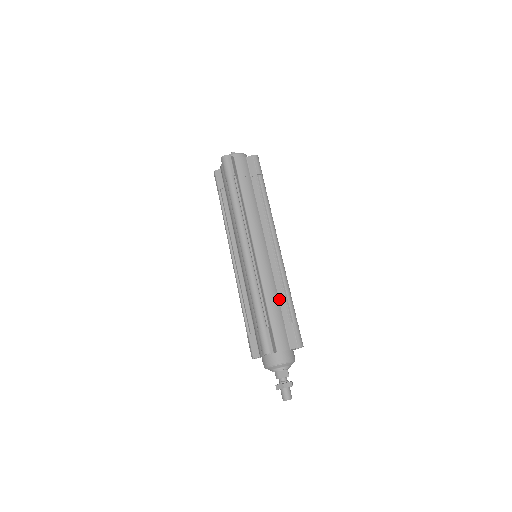
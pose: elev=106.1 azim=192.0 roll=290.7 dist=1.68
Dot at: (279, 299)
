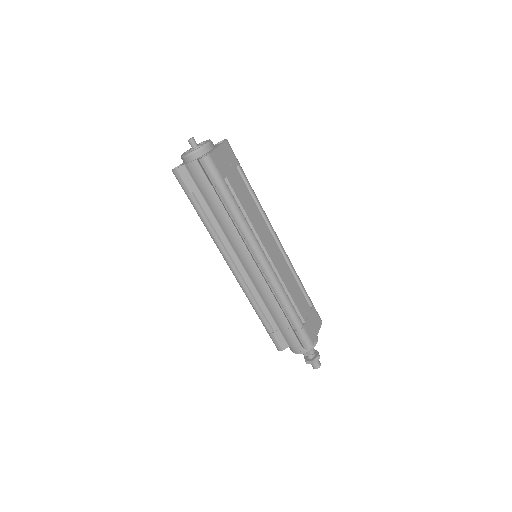
Dot at: (280, 307)
